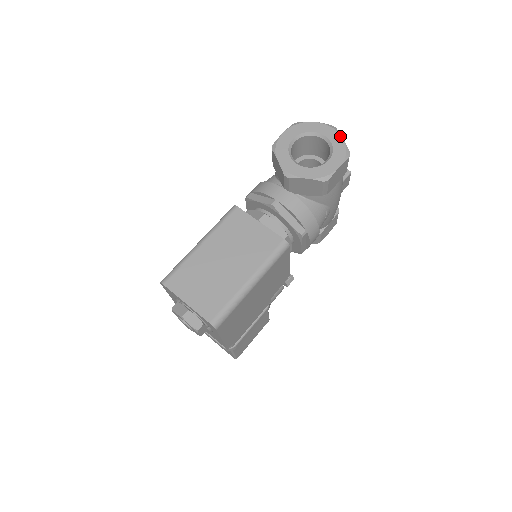
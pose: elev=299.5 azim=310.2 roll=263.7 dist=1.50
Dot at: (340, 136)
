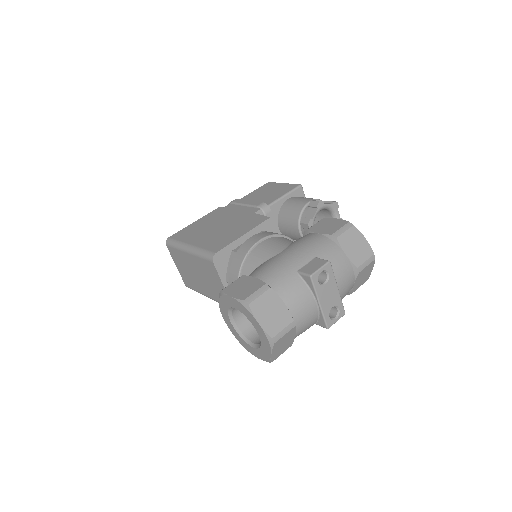
Dot at: (270, 352)
